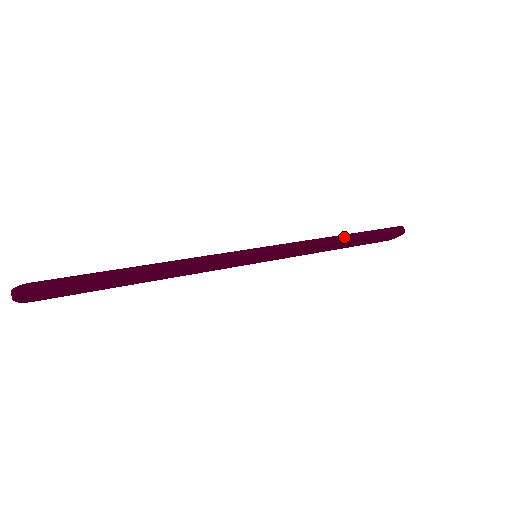
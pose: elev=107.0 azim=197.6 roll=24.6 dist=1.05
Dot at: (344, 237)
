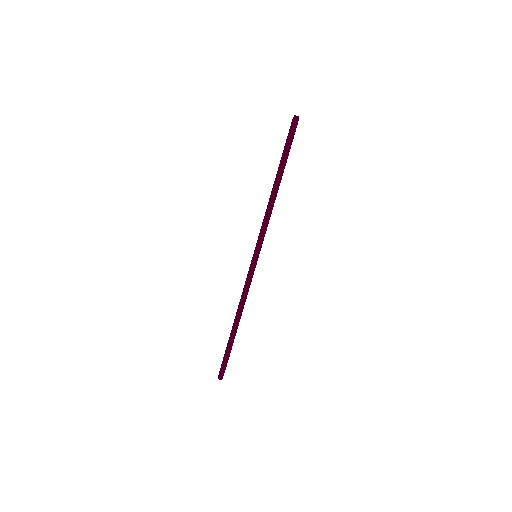
Dot at: (274, 189)
